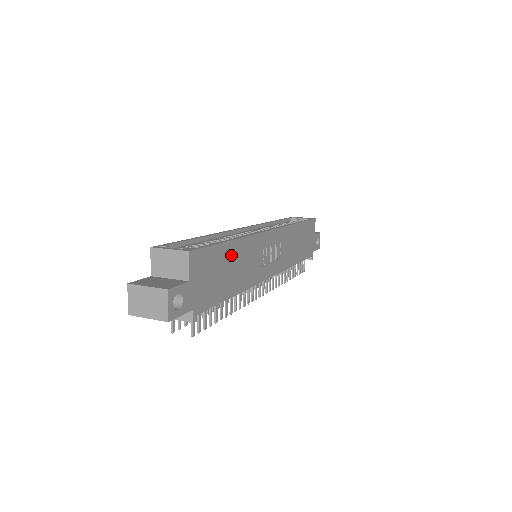
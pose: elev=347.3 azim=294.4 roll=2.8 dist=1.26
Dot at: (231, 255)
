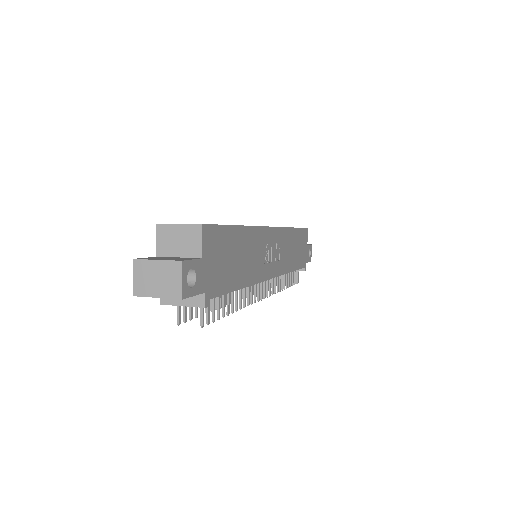
Dot at: (239, 242)
